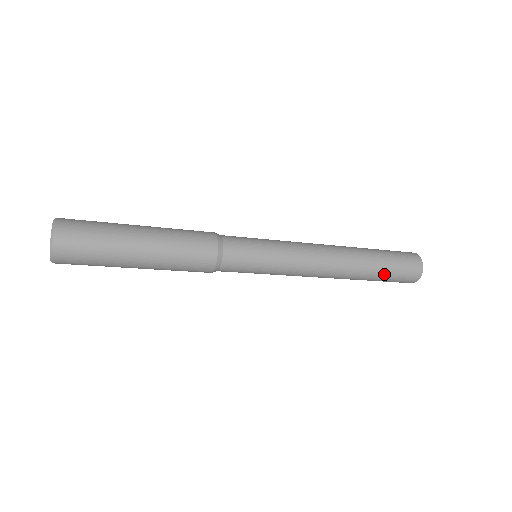
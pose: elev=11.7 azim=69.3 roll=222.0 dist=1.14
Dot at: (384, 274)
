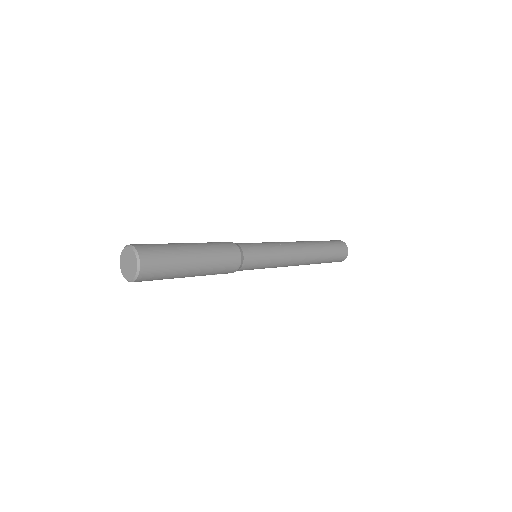
Dot at: (330, 250)
